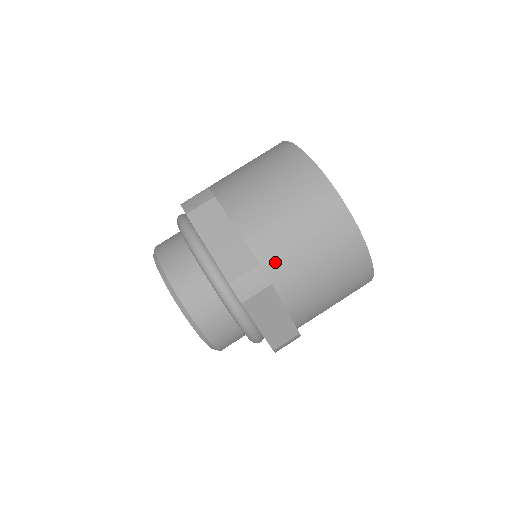
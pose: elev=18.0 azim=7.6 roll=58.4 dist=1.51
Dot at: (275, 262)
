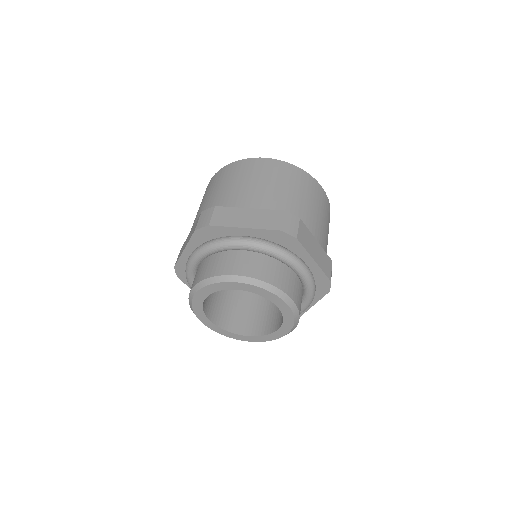
Dot at: occluded
